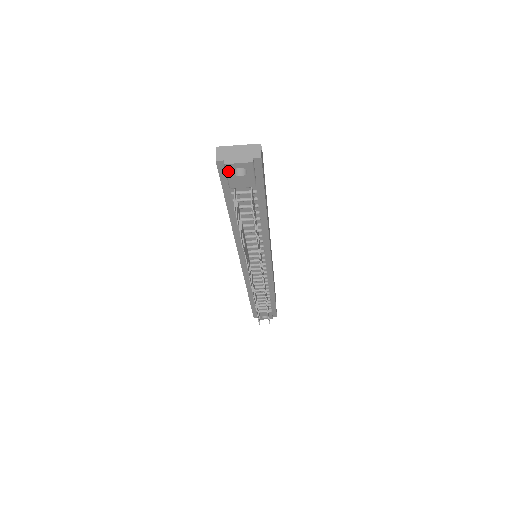
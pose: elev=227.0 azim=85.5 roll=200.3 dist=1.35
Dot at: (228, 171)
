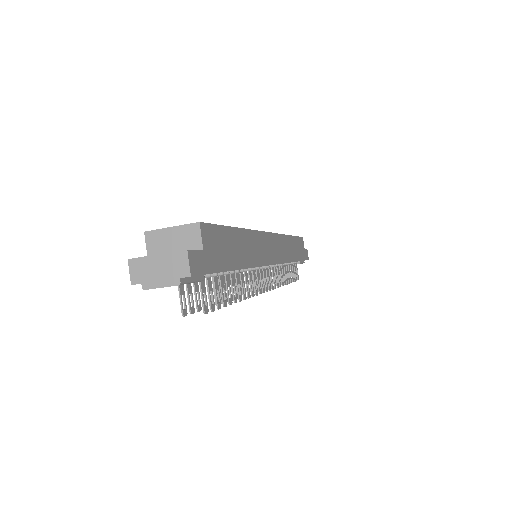
Dot at: occluded
